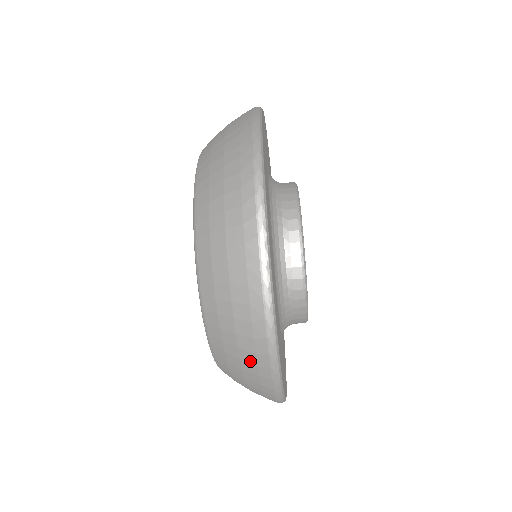
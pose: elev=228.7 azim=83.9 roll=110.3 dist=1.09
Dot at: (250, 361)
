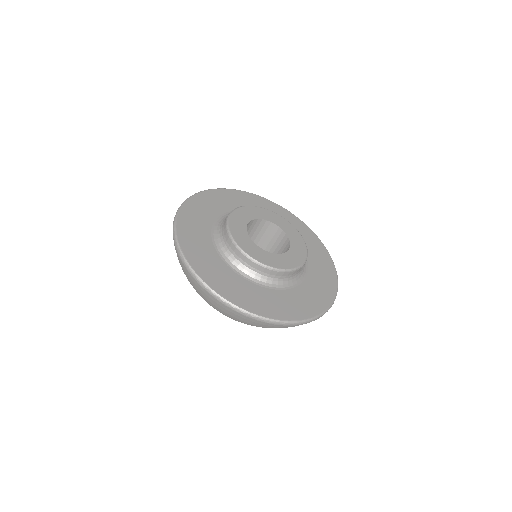
Dot at: (224, 309)
